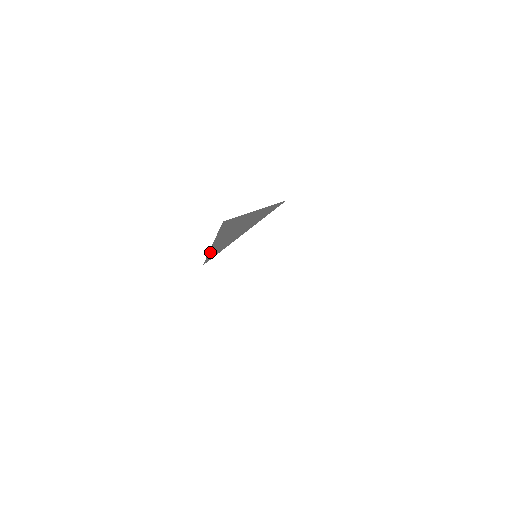
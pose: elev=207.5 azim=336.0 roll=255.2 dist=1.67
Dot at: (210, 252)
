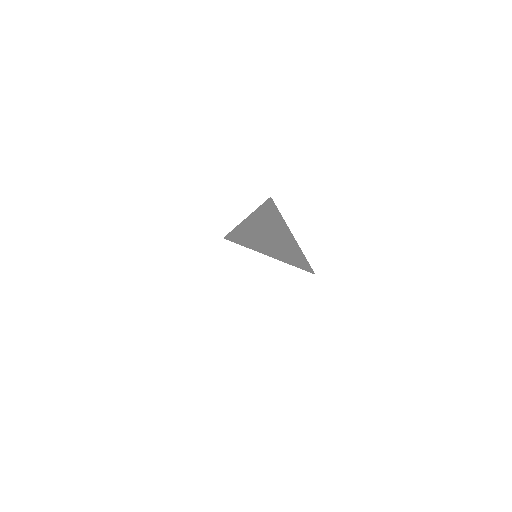
Dot at: (238, 228)
